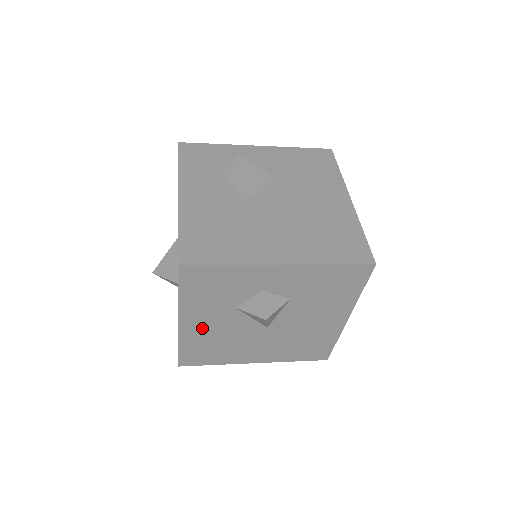
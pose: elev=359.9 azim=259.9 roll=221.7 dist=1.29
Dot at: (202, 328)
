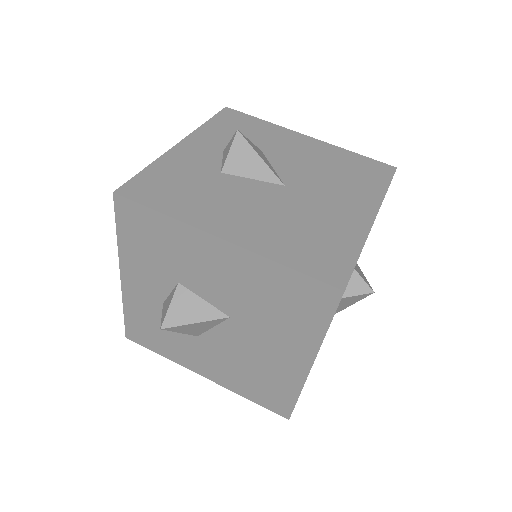
Dot at: occluded
